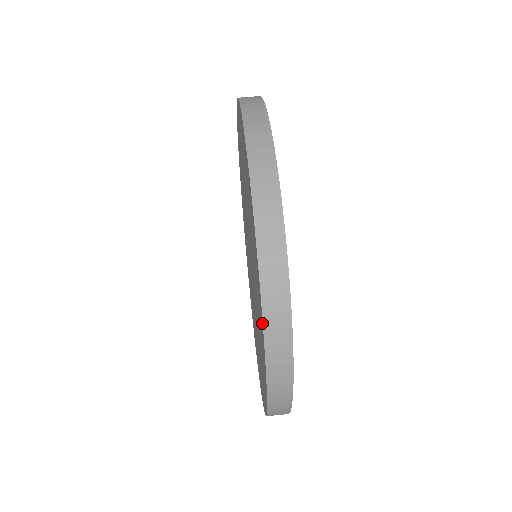
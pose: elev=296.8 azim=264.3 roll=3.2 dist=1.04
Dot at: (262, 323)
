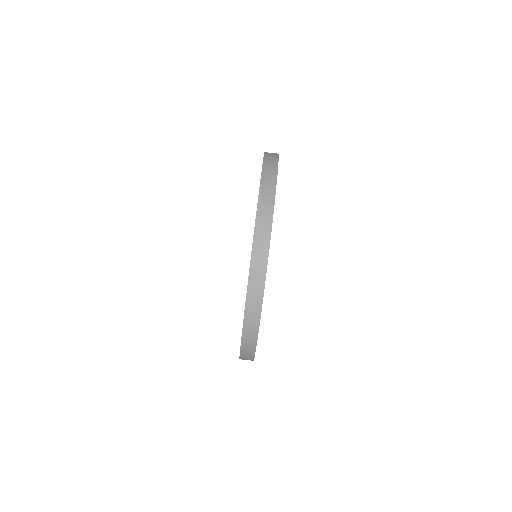
Dot at: occluded
